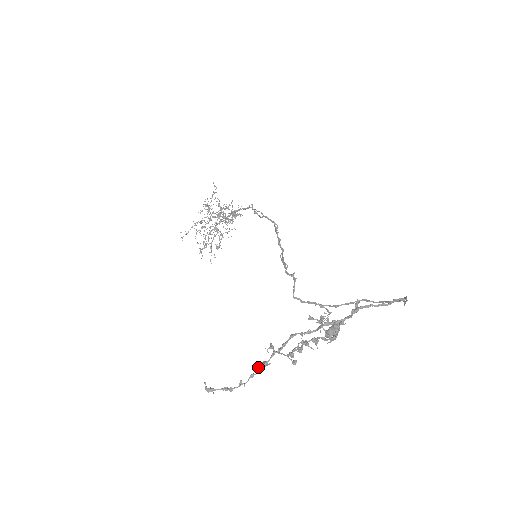
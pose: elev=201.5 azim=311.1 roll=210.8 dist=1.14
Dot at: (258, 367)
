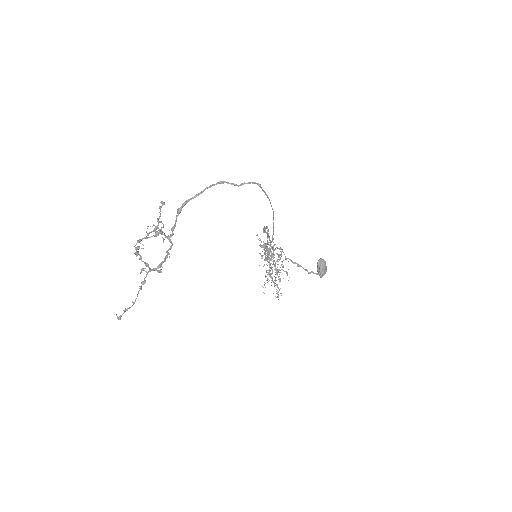
Dot at: (141, 288)
